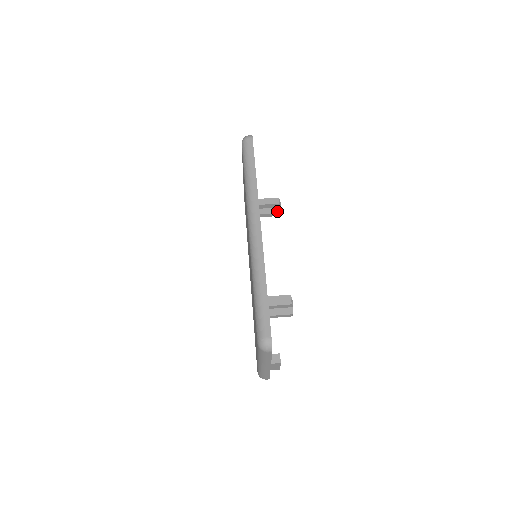
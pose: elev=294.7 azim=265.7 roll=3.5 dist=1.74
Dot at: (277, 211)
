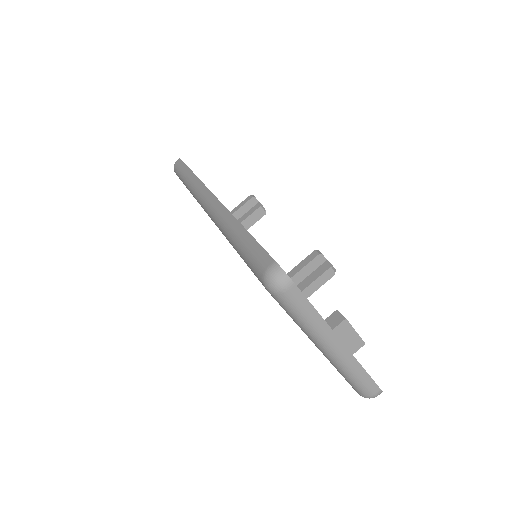
Dot at: (257, 207)
